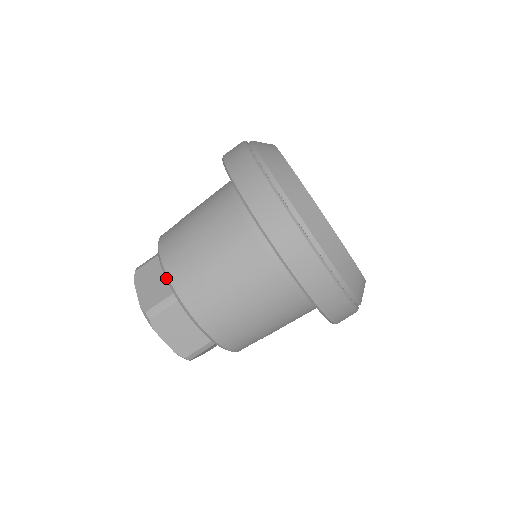
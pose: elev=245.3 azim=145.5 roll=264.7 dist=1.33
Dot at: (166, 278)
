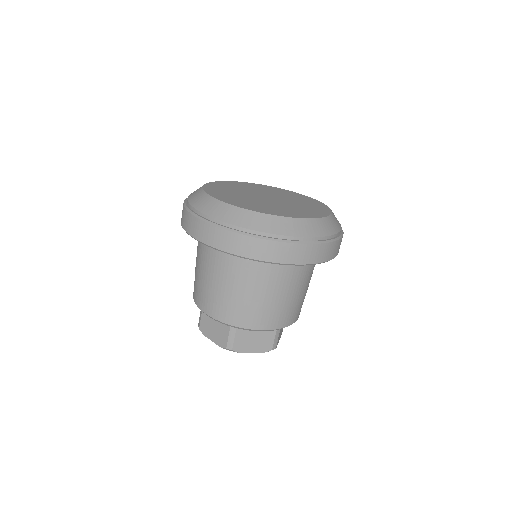
Dot at: occluded
